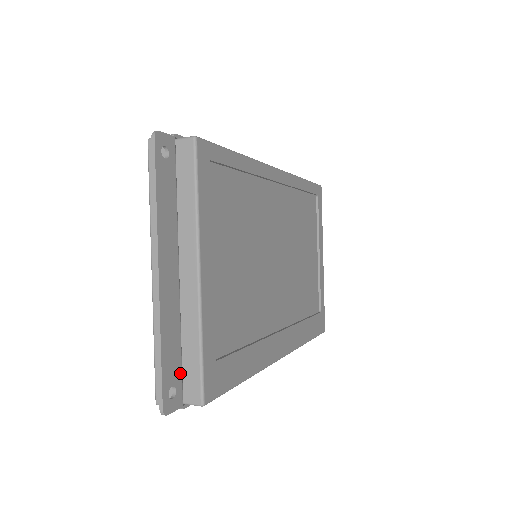
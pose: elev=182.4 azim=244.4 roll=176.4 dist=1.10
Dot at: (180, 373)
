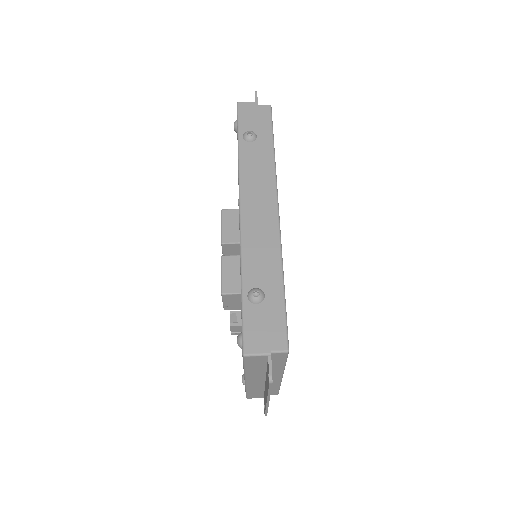
Dot at: occluded
